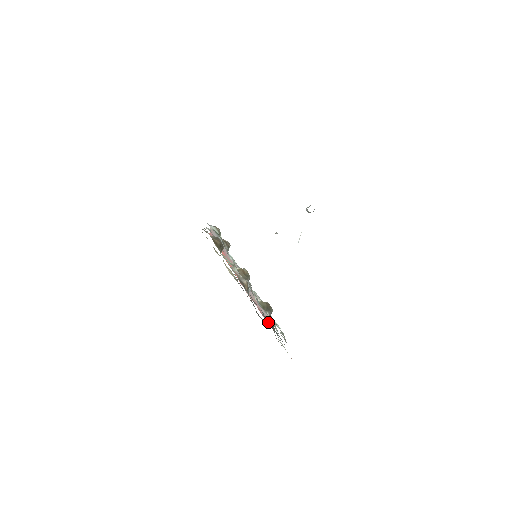
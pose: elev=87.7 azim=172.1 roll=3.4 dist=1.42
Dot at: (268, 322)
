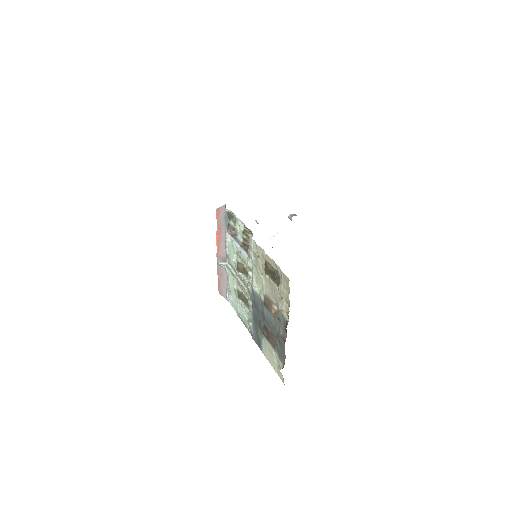
Dot at: (269, 335)
